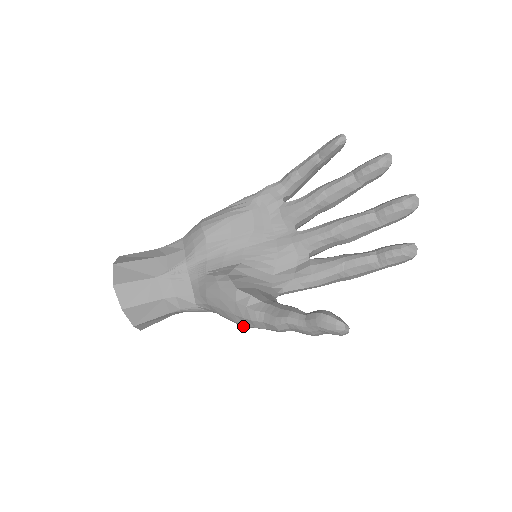
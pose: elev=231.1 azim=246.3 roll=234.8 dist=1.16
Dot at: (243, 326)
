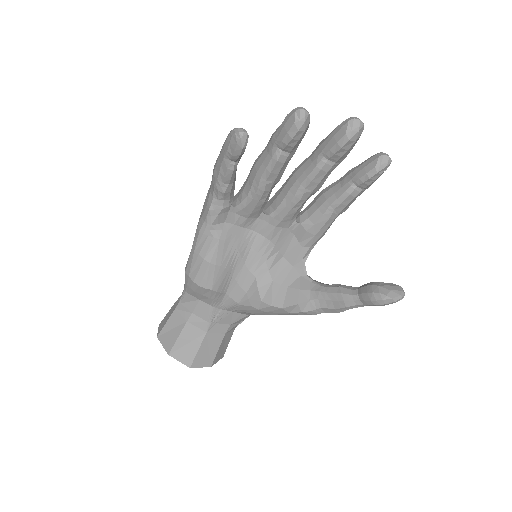
Dot at: occluded
